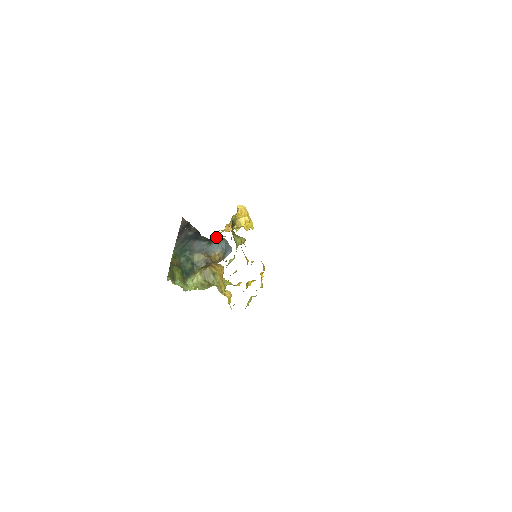
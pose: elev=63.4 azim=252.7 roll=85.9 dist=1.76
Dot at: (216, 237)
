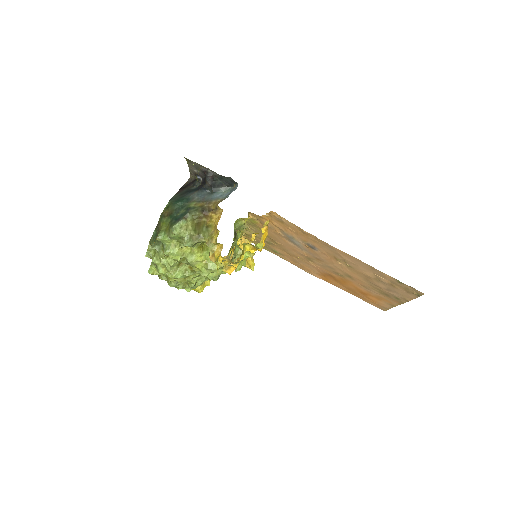
Dot at: occluded
